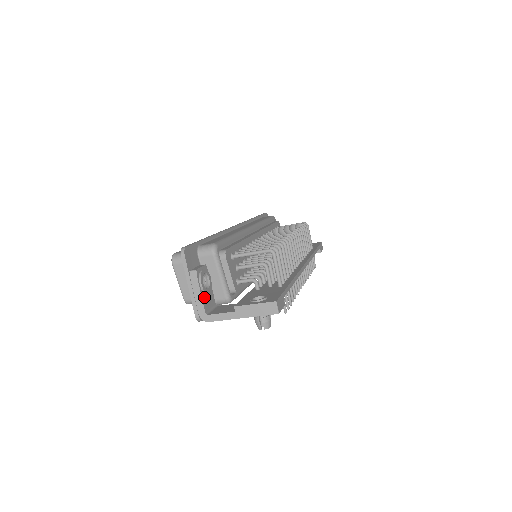
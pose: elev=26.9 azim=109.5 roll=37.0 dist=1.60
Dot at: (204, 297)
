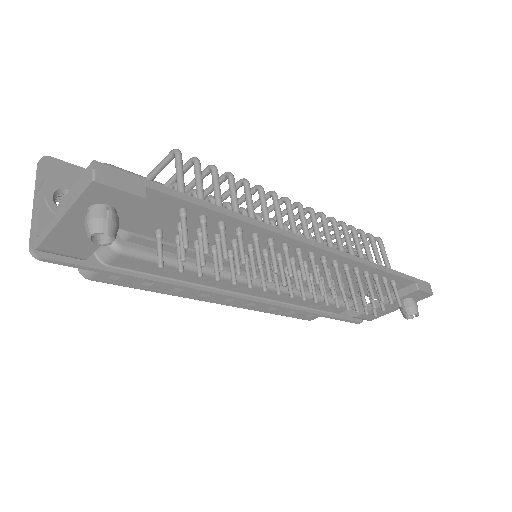
Dot at: (49, 217)
